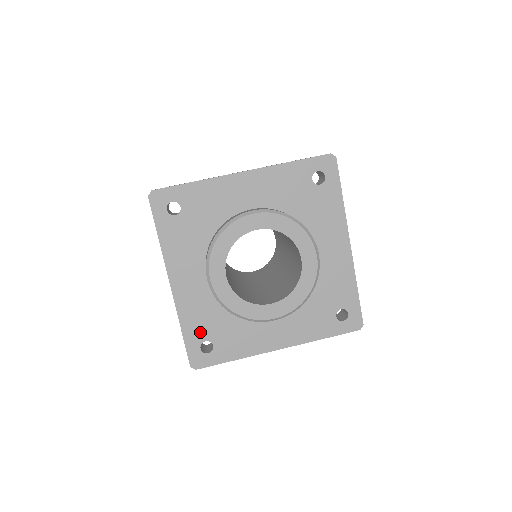
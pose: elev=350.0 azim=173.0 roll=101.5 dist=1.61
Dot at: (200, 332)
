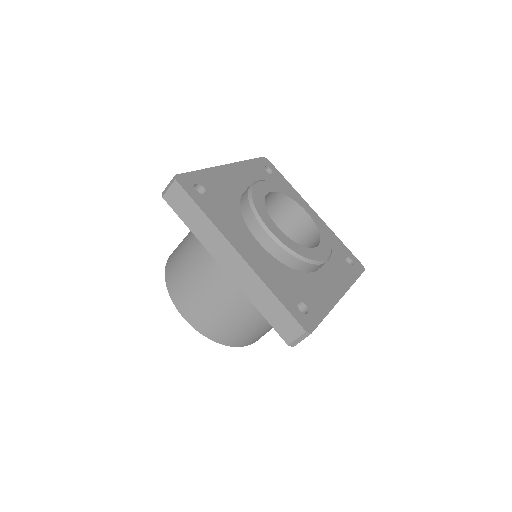
Dot at: (288, 294)
